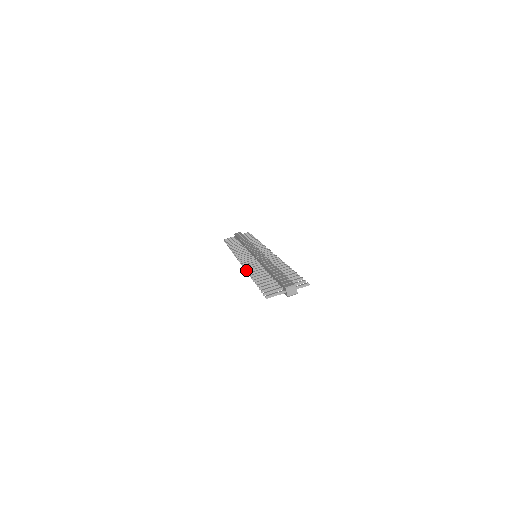
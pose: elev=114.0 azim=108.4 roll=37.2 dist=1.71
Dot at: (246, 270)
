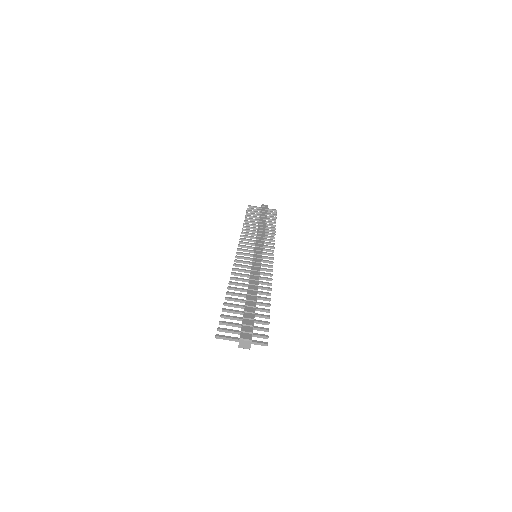
Dot at: (232, 274)
